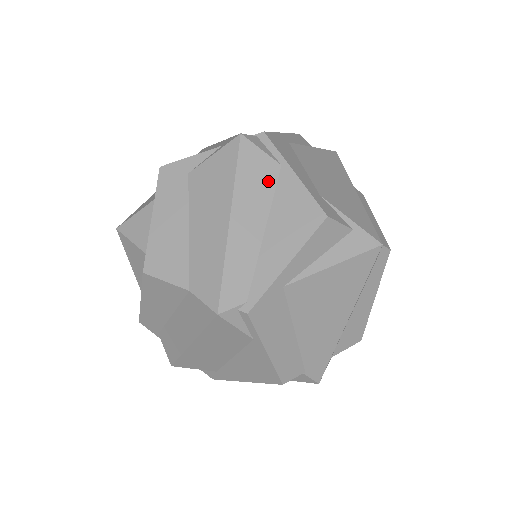
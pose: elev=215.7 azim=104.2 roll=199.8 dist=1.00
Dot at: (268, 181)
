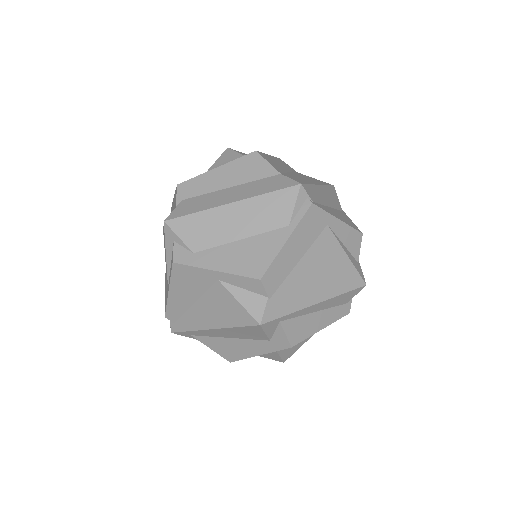
Dot at: (337, 205)
